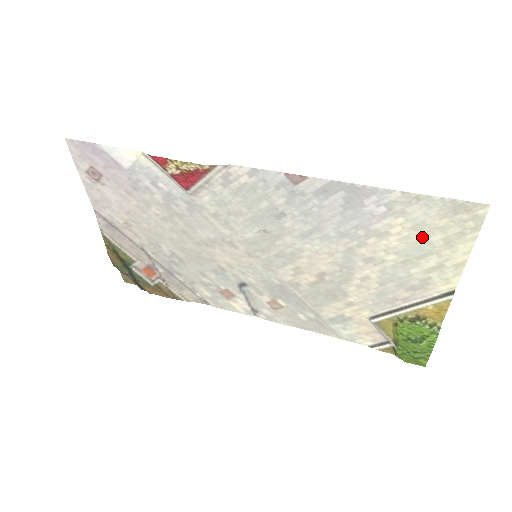
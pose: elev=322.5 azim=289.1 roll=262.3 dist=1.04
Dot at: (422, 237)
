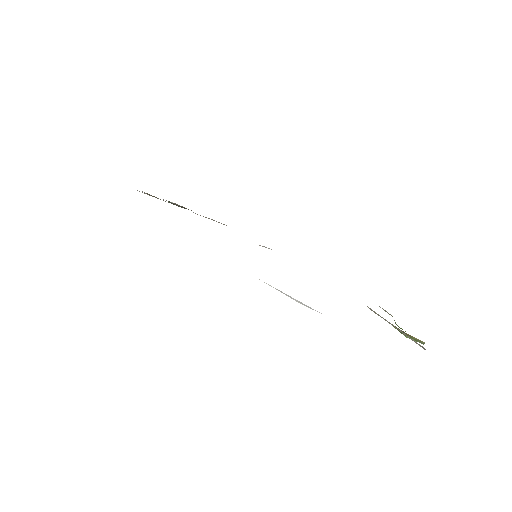
Dot at: occluded
